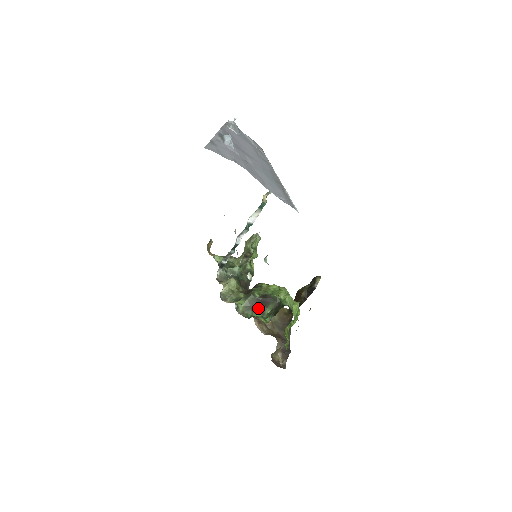
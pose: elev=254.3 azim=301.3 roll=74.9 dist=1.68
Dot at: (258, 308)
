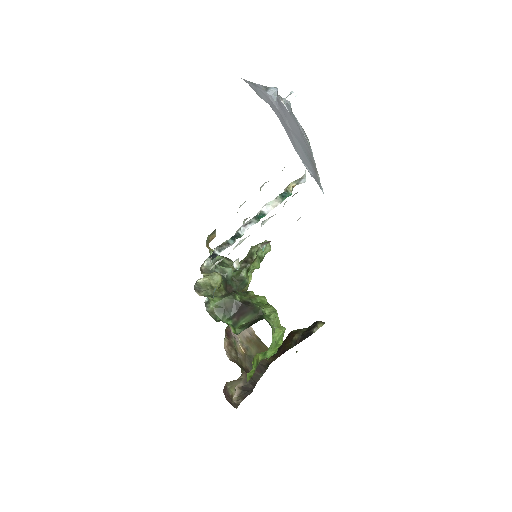
Dot at: (233, 314)
